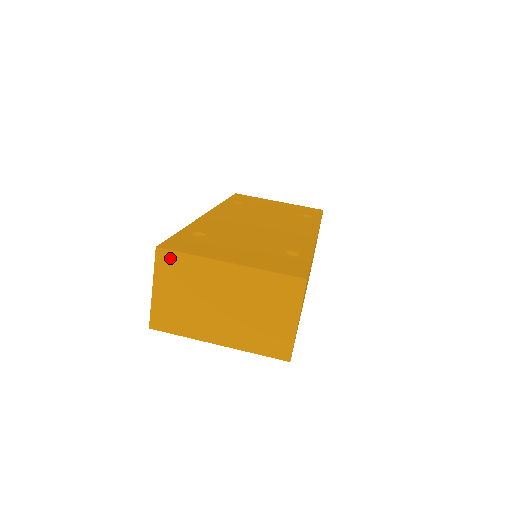
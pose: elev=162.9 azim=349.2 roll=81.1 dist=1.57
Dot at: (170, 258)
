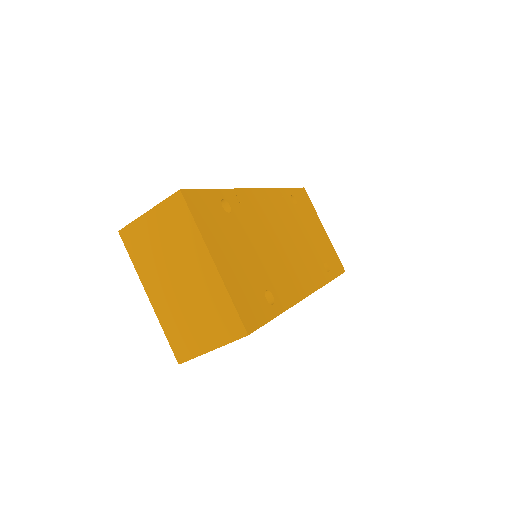
Dot at: (181, 208)
